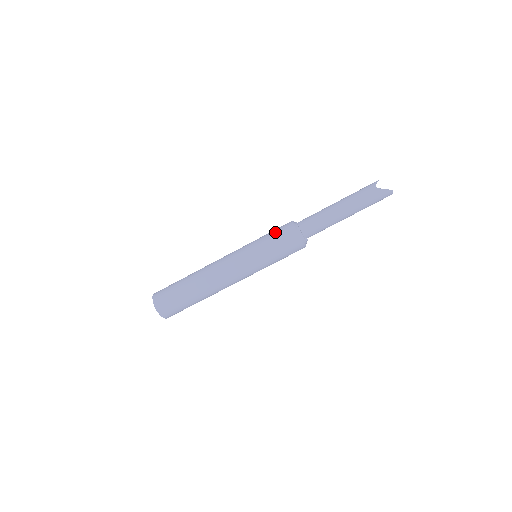
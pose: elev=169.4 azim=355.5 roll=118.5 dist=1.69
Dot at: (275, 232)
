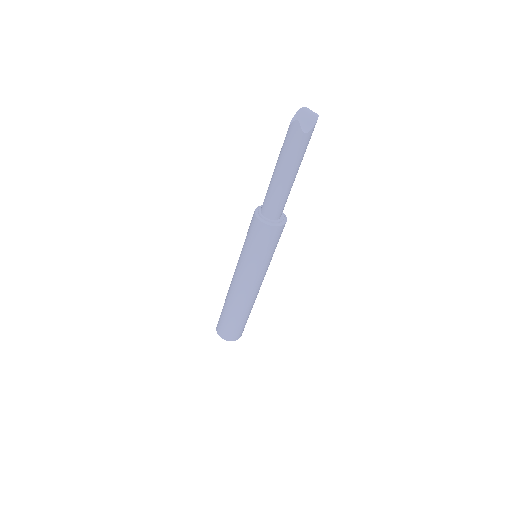
Dot at: (261, 242)
